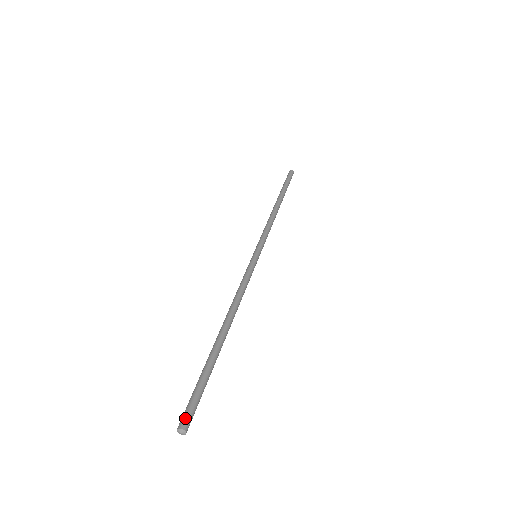
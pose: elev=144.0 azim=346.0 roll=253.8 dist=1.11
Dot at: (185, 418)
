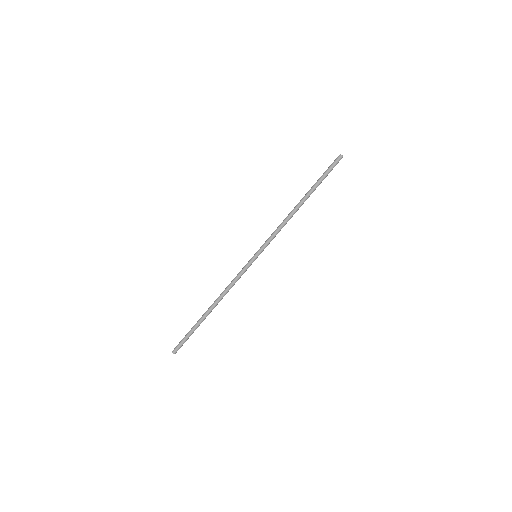
Dot at: (175, 349)
